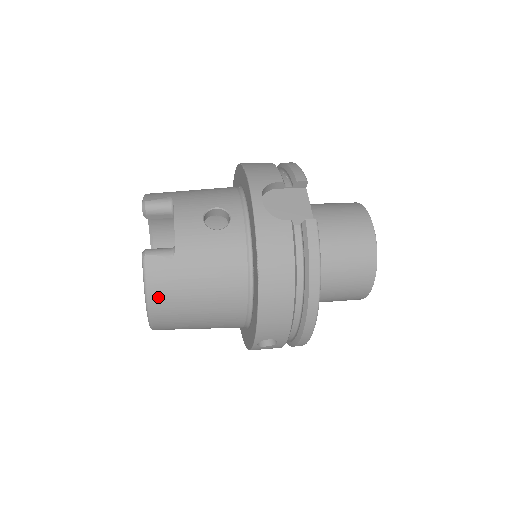
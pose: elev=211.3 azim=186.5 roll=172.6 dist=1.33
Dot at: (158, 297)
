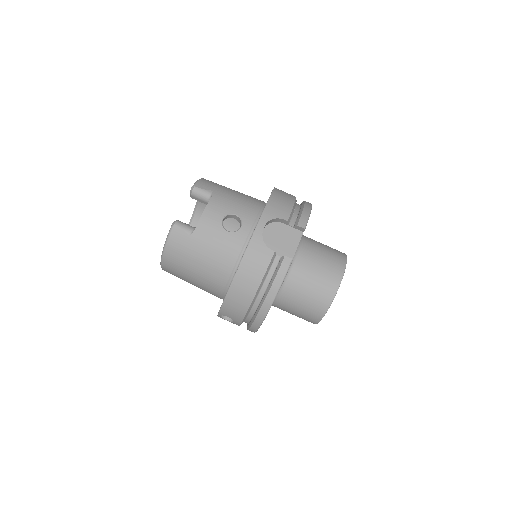
Dot at: (170, 254)
